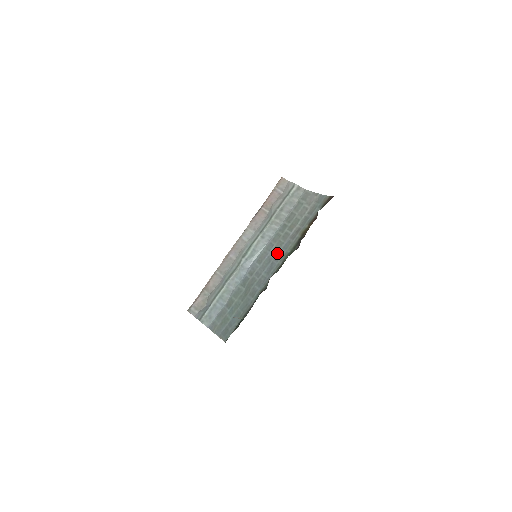
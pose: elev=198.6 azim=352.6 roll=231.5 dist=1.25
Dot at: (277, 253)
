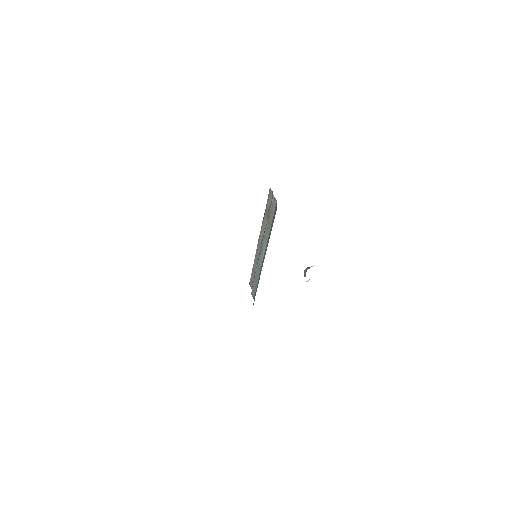
Dot at: occluded
